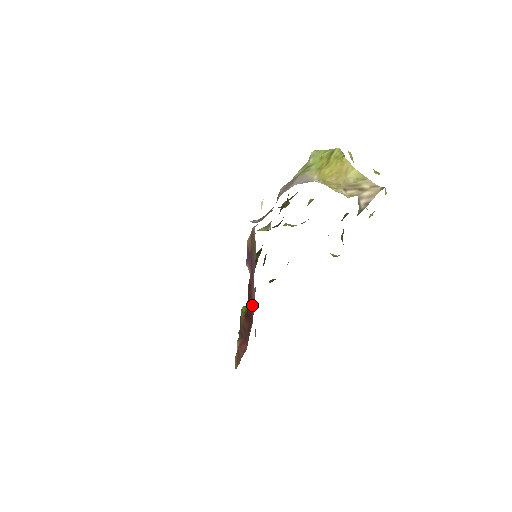
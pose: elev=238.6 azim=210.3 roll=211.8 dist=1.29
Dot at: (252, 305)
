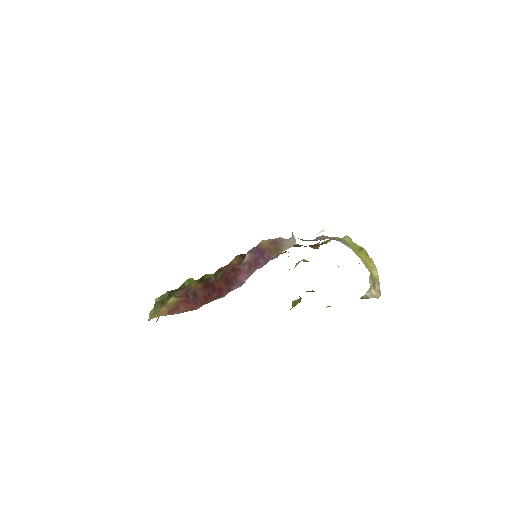
Dot at: (235, 284)
